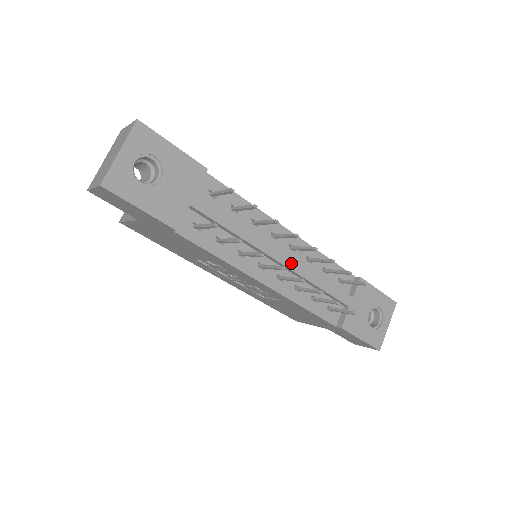
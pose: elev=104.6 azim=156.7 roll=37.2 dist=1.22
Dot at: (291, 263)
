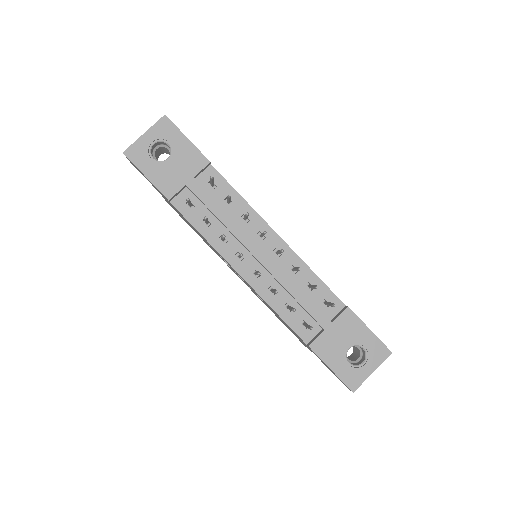
Dot at: (268, 263)
